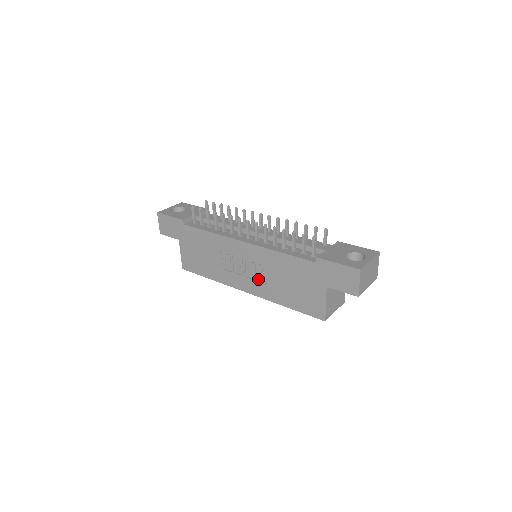
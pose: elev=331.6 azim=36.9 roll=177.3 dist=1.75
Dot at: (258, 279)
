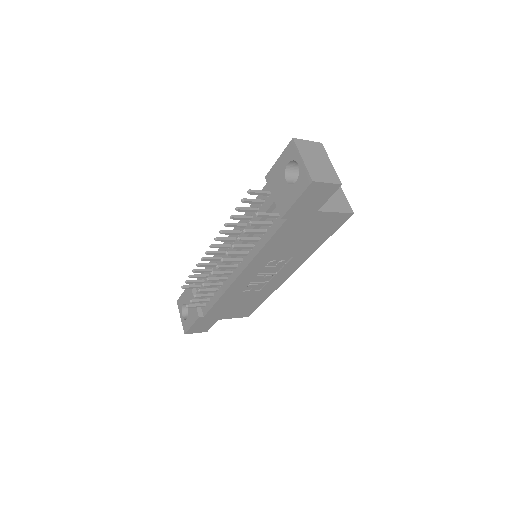
Dot at: (283, 265)
